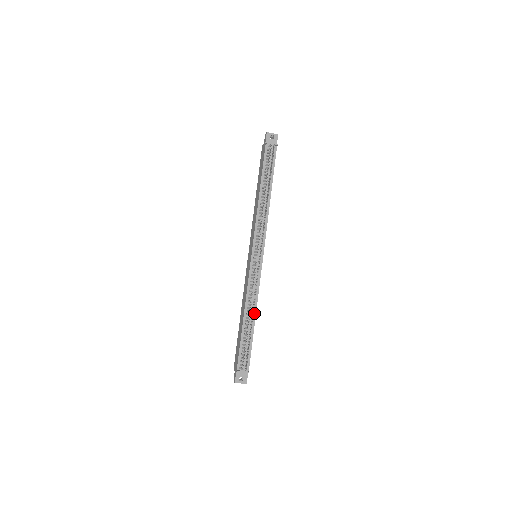
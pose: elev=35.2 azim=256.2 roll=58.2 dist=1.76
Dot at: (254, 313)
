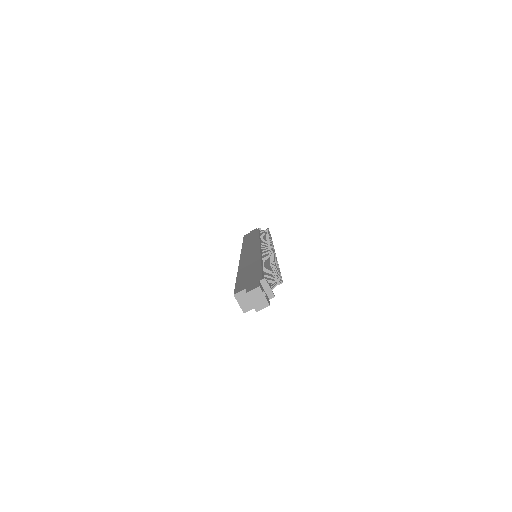
Dot at: occluded
